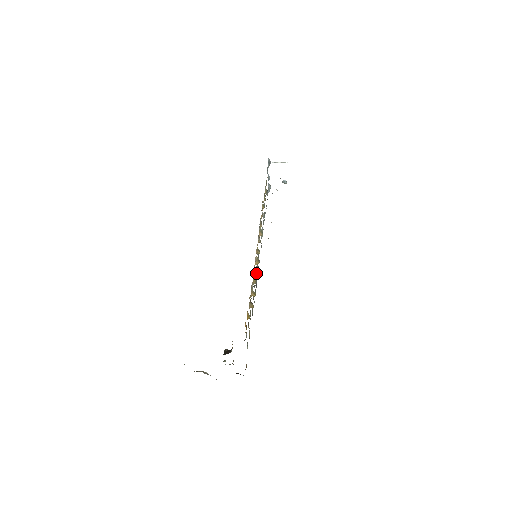
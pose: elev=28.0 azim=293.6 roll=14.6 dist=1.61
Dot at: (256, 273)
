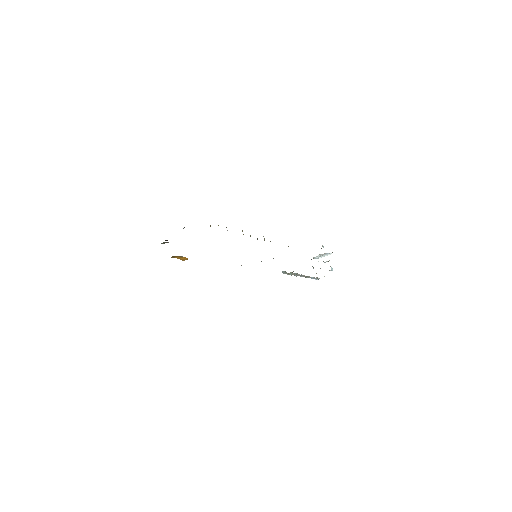
Dot at: occluded
